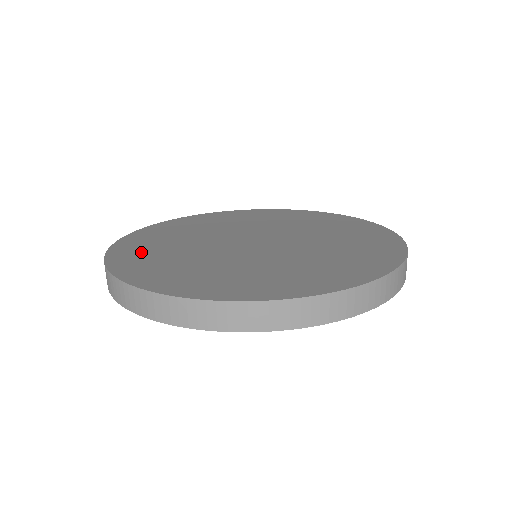
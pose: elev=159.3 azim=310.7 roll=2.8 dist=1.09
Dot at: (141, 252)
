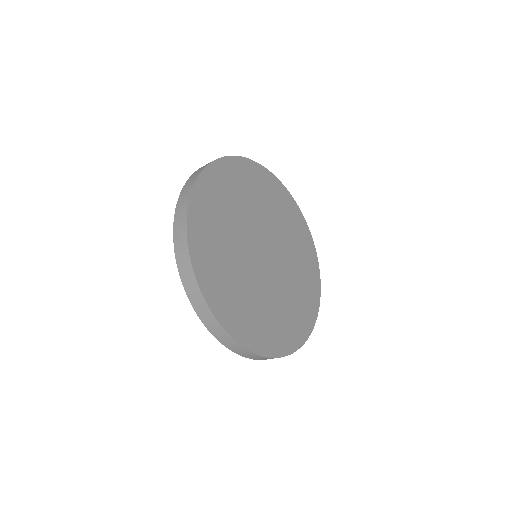
Dot at: (247, 322)
